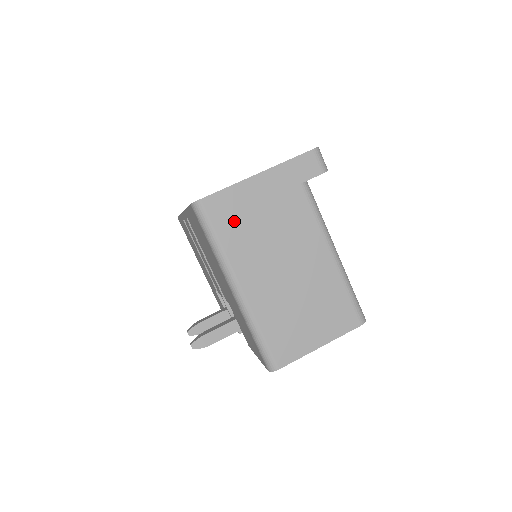
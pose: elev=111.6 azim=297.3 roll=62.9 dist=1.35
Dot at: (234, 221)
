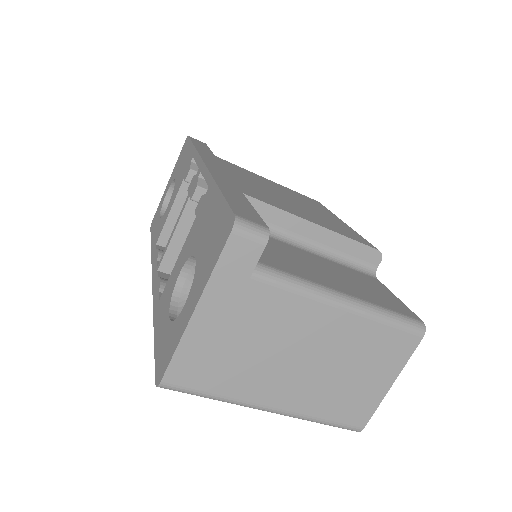
Dot at: (213, 369)
